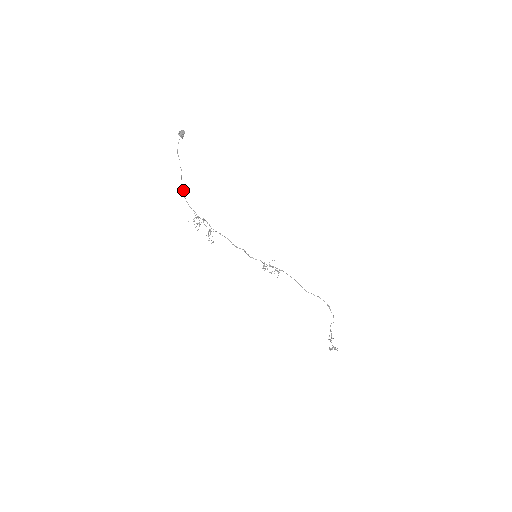
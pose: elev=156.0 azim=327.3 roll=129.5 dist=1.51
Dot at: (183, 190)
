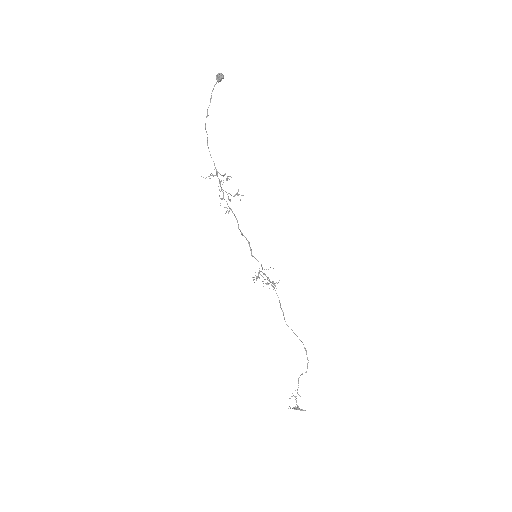
Dot at: occluded
